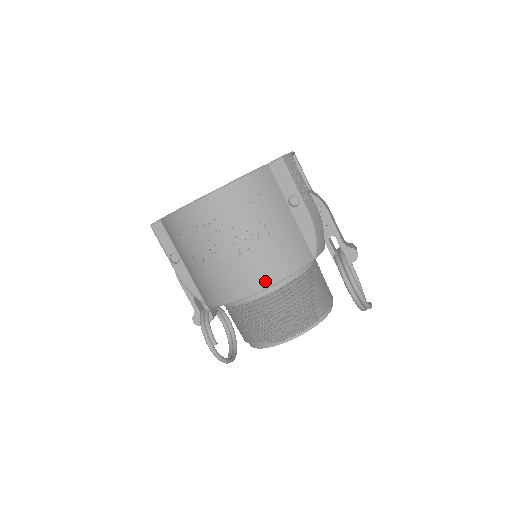
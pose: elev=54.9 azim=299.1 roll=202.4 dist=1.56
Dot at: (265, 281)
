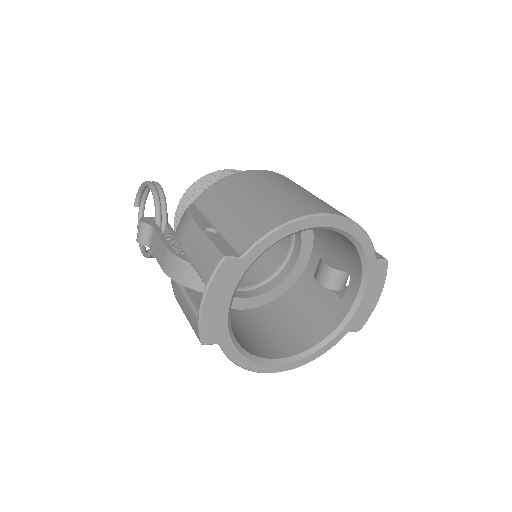
Dot at: occluded
